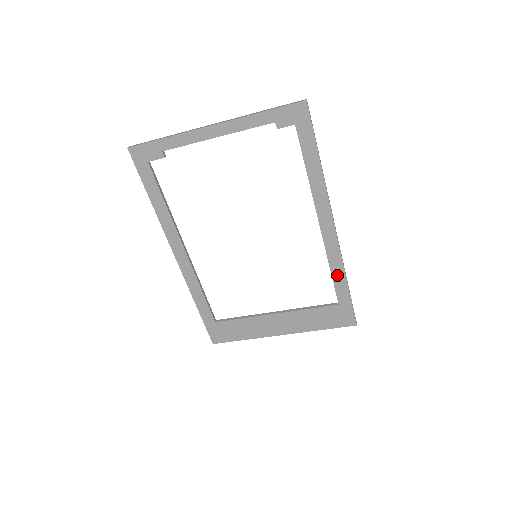
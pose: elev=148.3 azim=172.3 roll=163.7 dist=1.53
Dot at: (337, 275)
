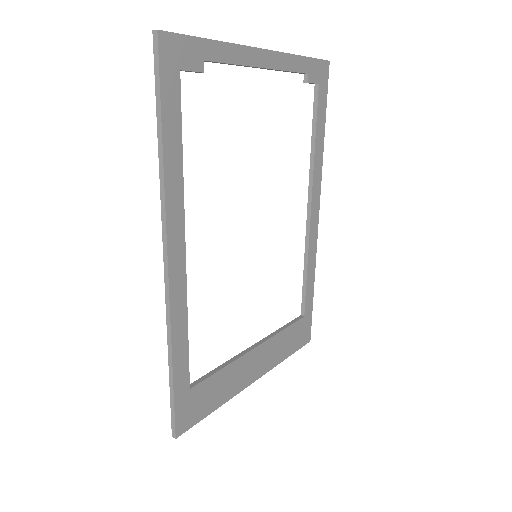
Dot at: (310, 276)
